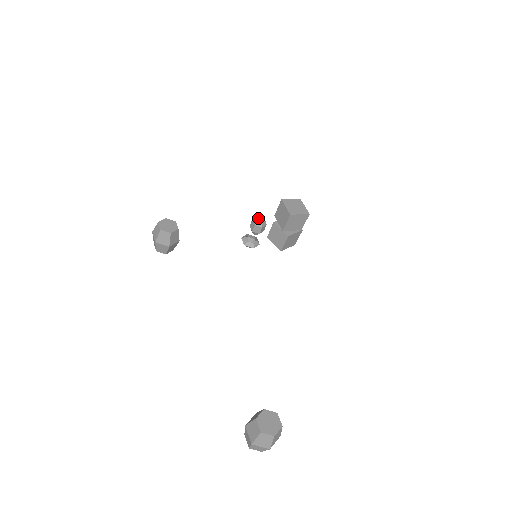
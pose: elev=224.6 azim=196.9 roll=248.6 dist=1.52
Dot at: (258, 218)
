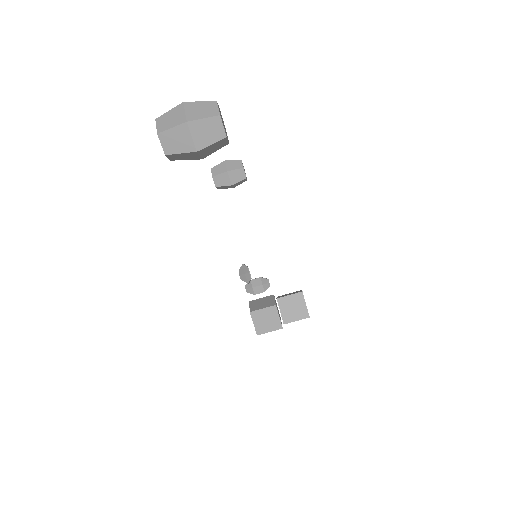
Dot at: occluded
